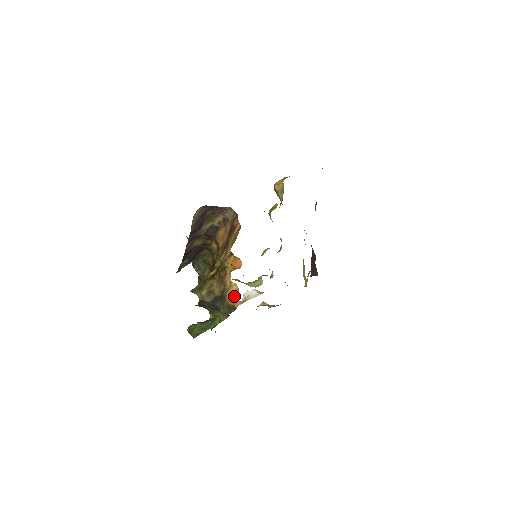
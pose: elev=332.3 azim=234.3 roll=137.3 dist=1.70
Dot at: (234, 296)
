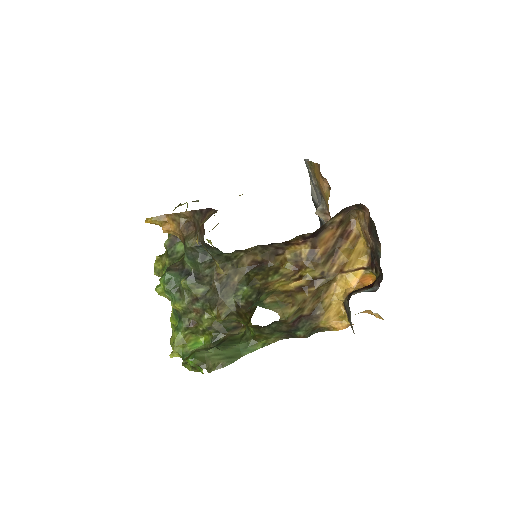
Dot at: (336, 316)
